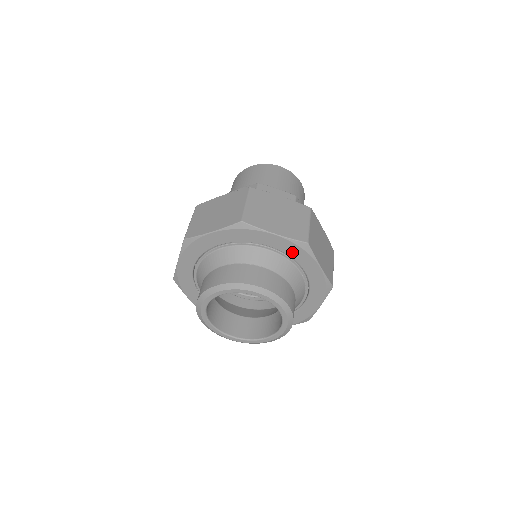
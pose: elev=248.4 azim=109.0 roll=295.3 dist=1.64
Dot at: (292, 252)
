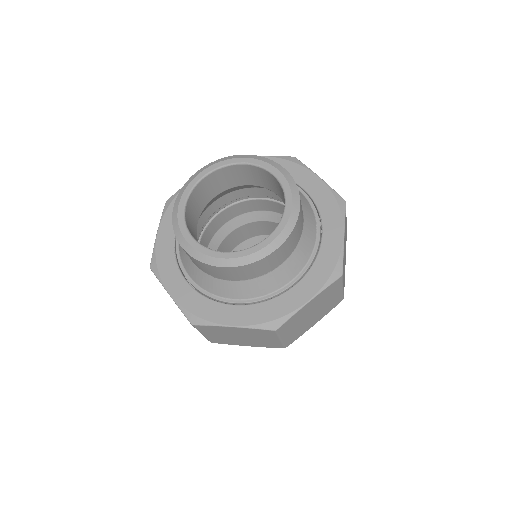
Dot at: occluded
